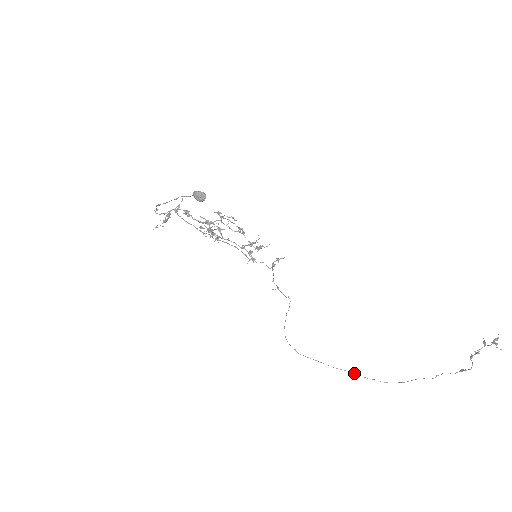
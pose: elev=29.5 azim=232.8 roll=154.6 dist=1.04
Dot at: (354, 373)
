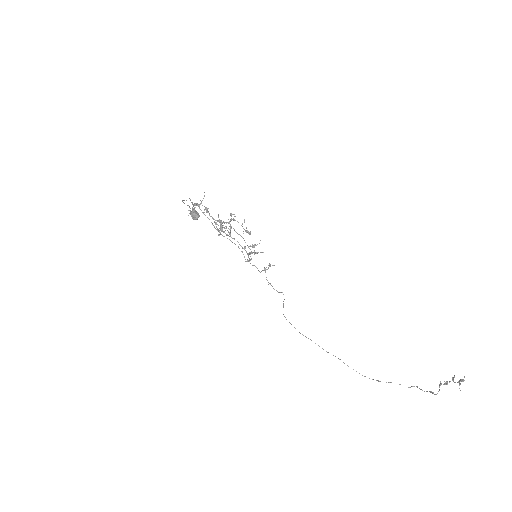
Dot at: occluded
